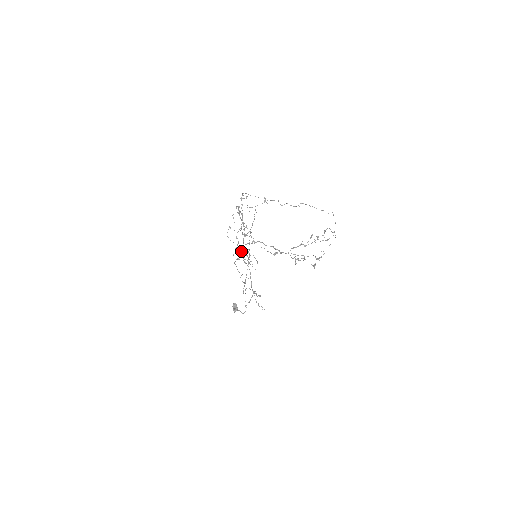
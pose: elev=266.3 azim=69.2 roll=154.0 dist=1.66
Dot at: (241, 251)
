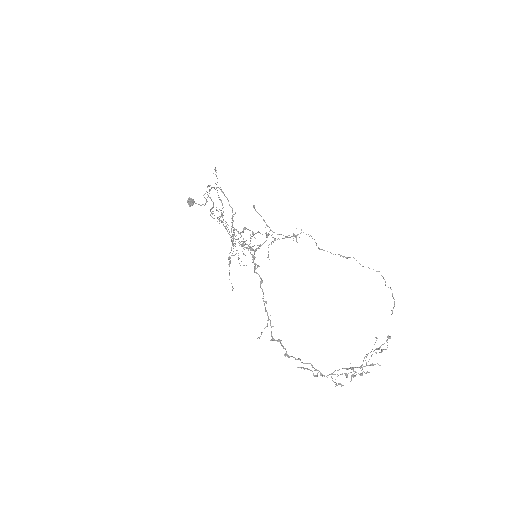
Dot at: occluded
